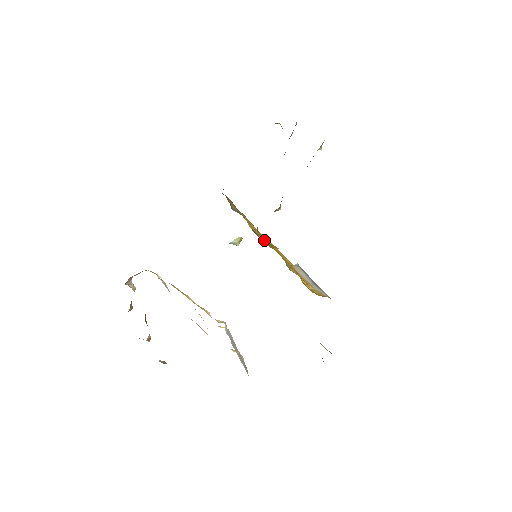
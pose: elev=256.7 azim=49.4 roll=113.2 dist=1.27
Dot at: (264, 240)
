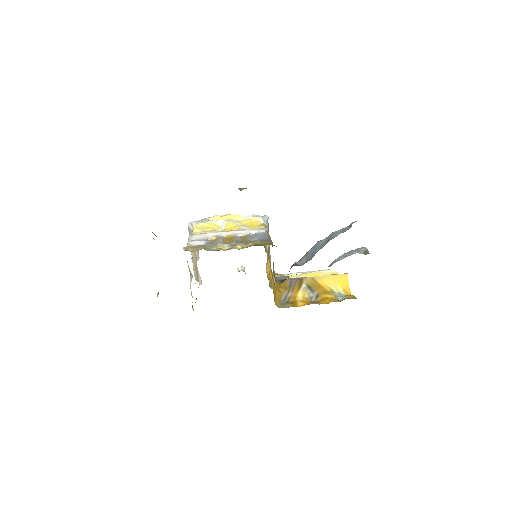
Dot at: (273, 285)
